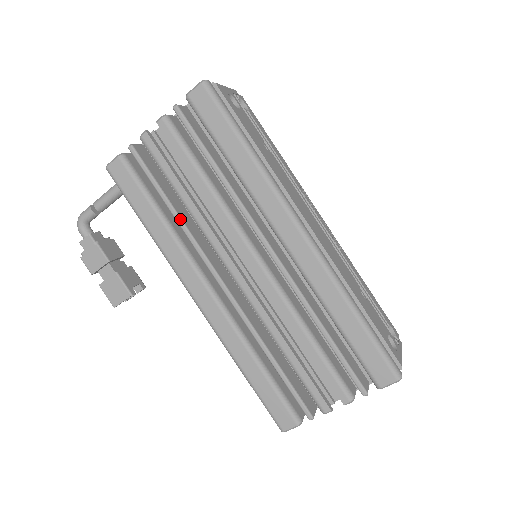
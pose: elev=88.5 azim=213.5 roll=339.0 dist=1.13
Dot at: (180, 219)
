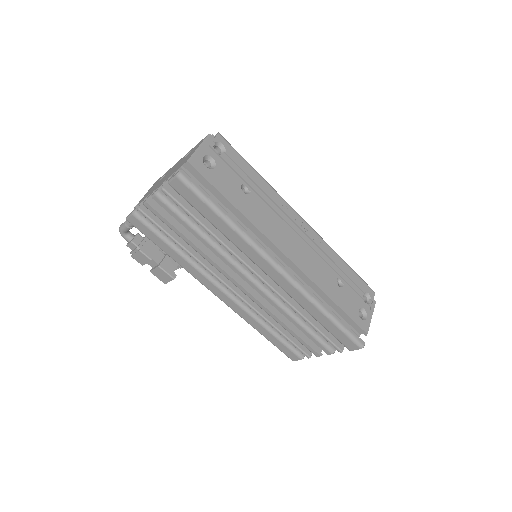
Dot at: (191, 254)
